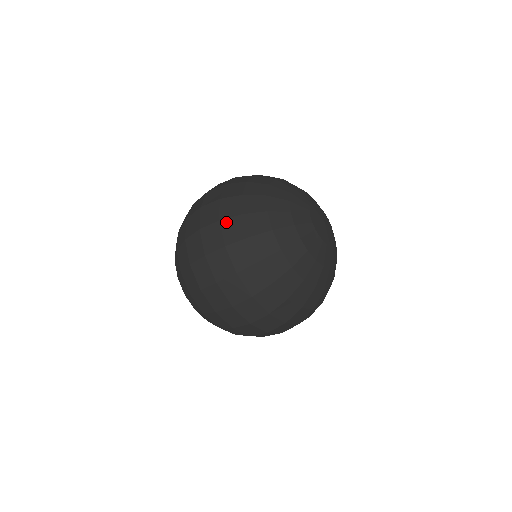
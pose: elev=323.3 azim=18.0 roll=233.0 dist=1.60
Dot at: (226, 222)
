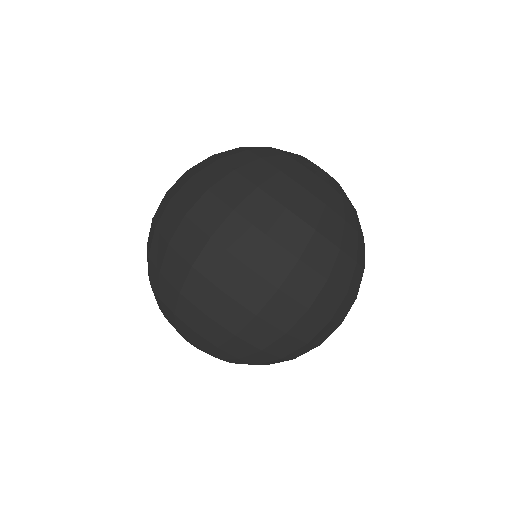
Dot at: (276, 231)
